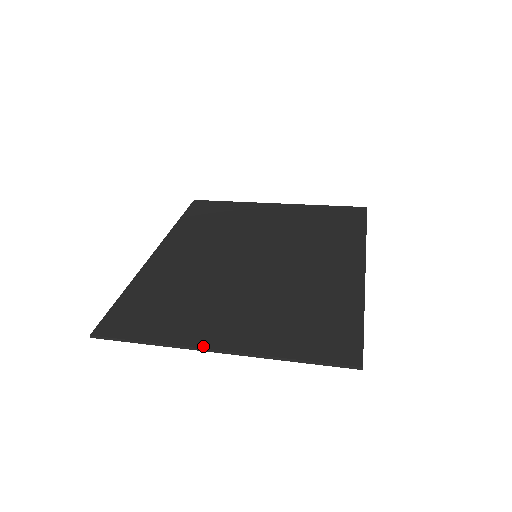
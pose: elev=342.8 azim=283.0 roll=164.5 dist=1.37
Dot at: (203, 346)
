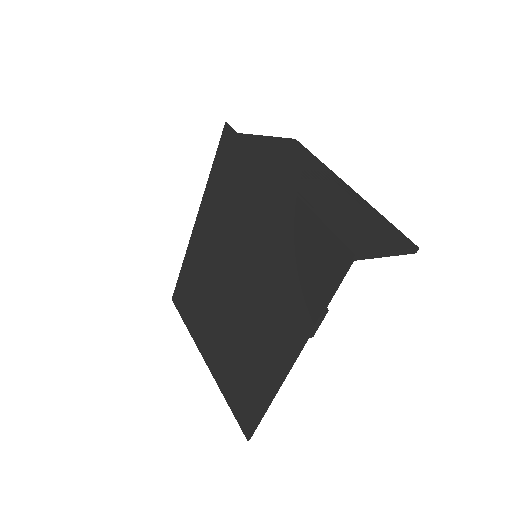
Dot at: (201, 353)
